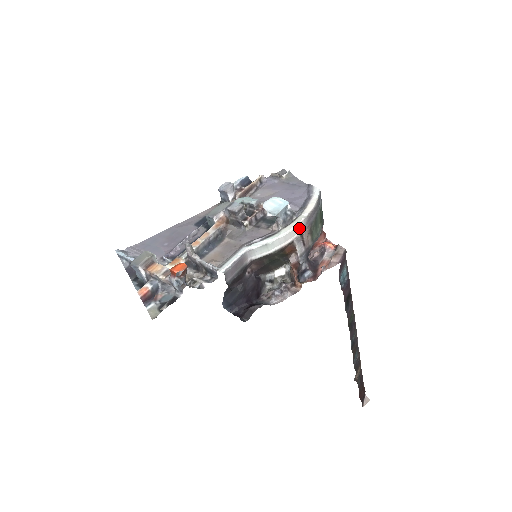
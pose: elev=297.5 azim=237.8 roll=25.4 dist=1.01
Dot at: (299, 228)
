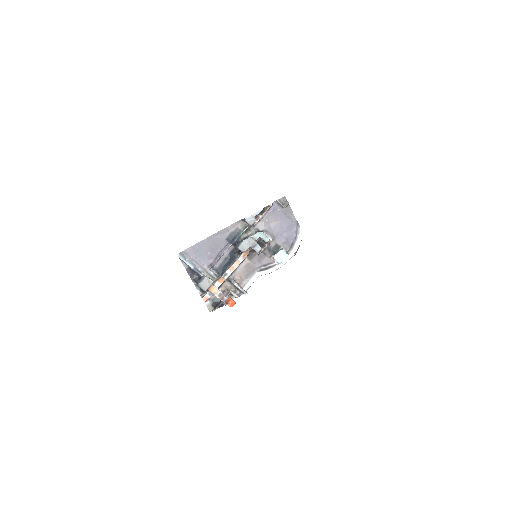
Dot at: (287, 261)
